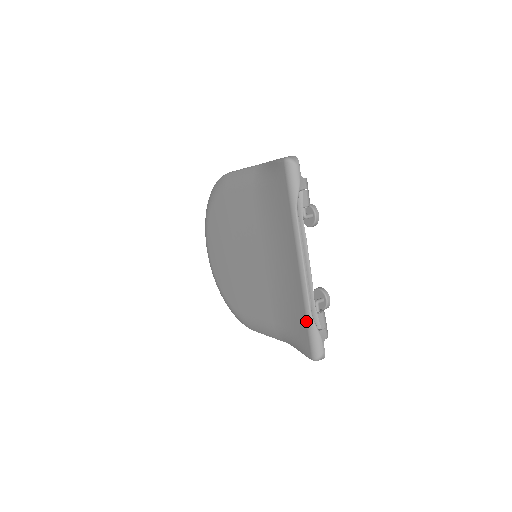
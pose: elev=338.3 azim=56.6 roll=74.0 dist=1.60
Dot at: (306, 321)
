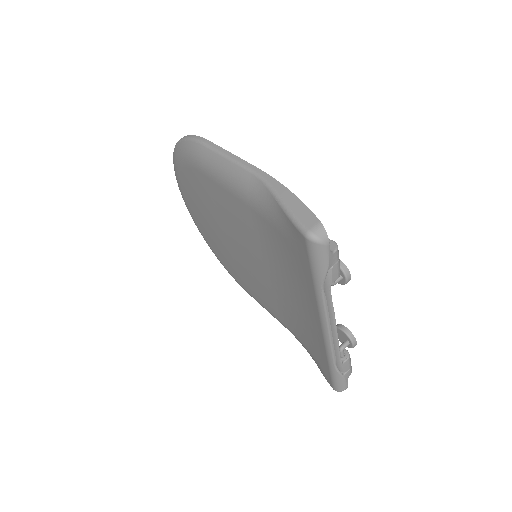
Dot at: (328, 367)
